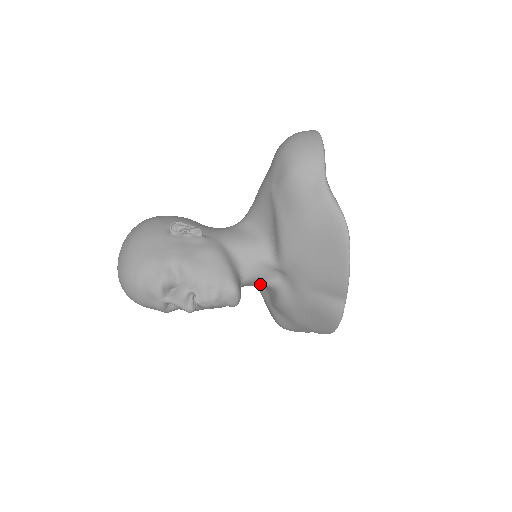
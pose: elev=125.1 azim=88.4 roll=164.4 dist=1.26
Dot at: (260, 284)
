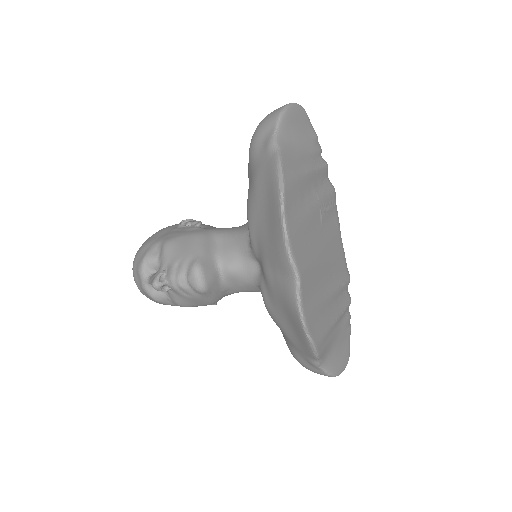
Dot at: (247, 281)
